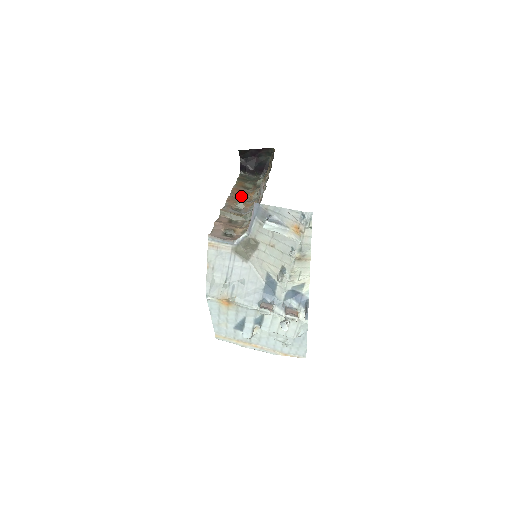
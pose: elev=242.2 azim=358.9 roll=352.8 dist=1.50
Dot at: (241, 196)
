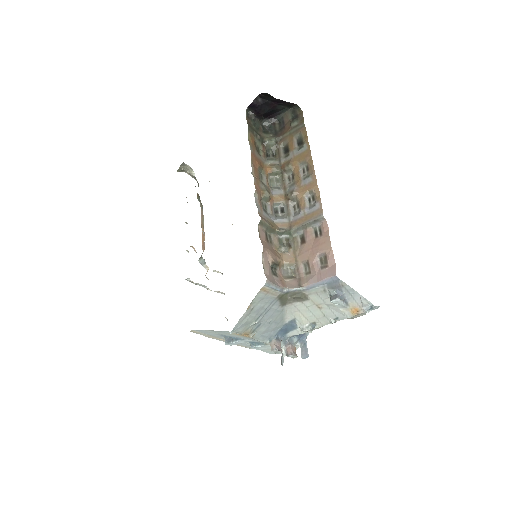
Dot at: (259, 172)
